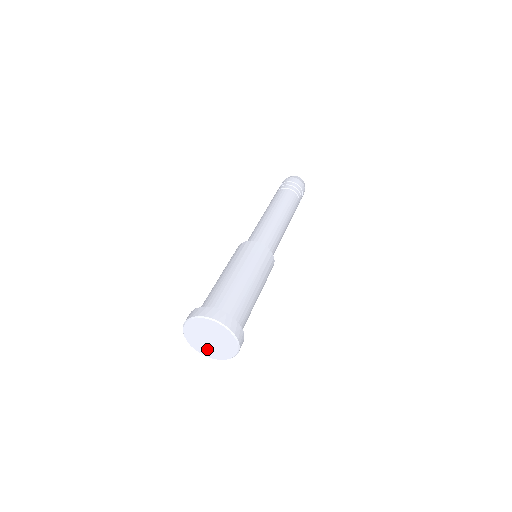
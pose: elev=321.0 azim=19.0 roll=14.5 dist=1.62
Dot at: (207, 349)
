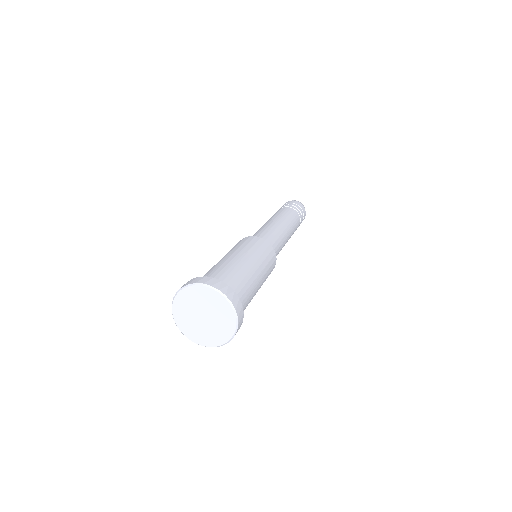
Dot at: (200, 333)
